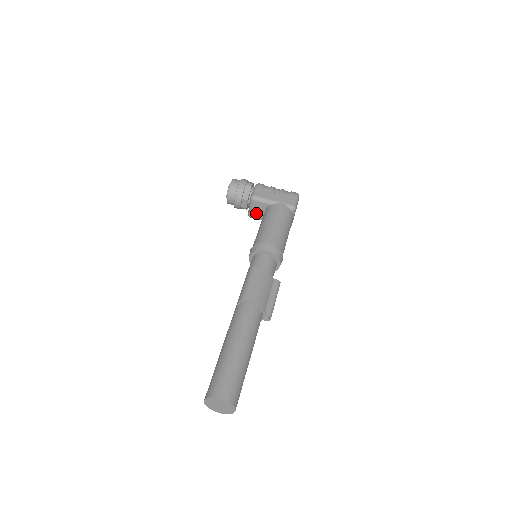
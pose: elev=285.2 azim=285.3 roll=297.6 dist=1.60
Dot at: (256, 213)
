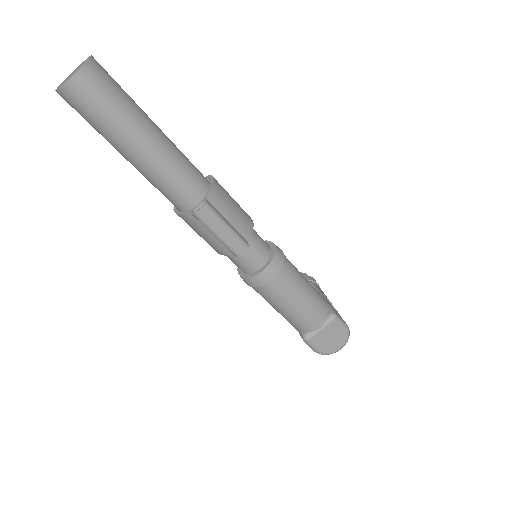
Dot at: occluded
